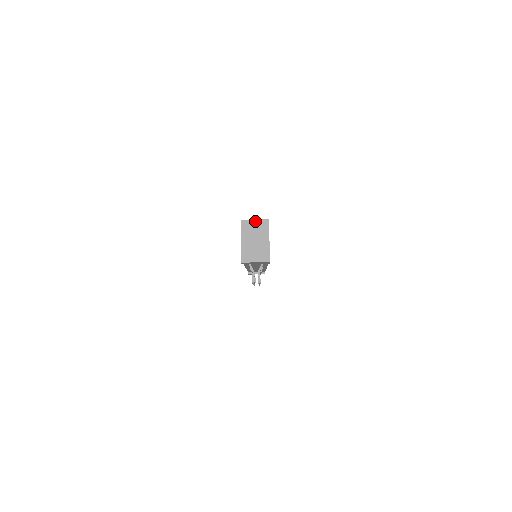
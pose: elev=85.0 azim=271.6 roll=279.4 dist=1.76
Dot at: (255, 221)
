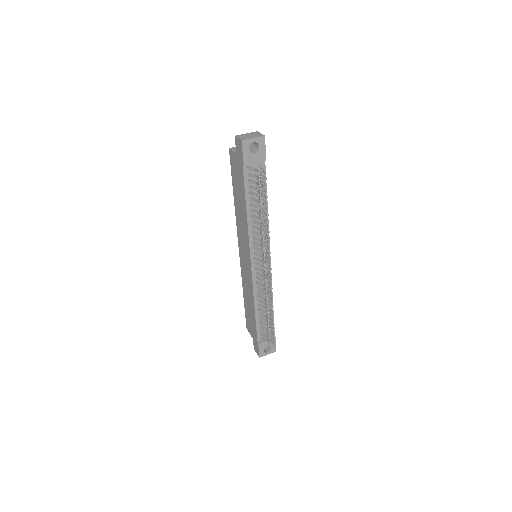
Dot at: occluded
